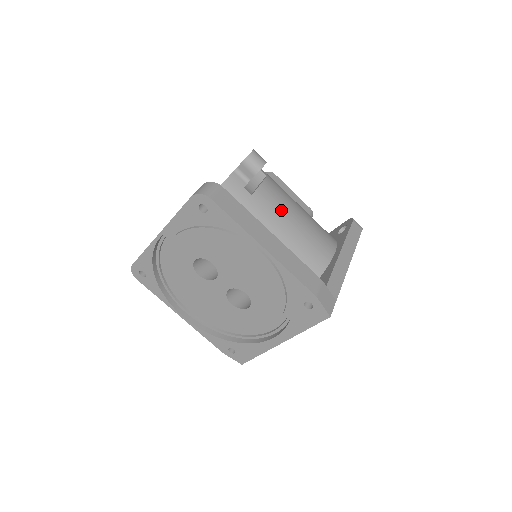
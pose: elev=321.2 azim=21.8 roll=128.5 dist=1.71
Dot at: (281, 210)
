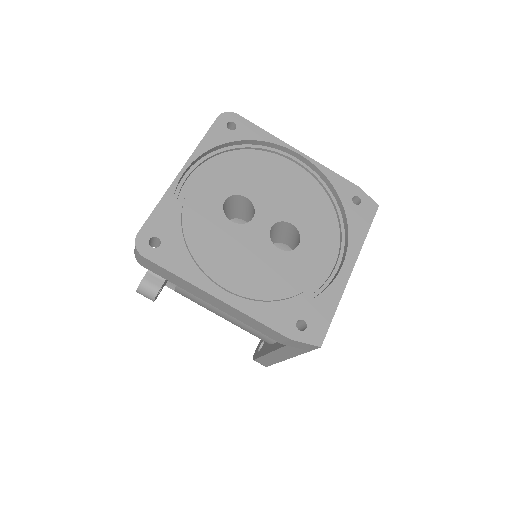
Dot at: occluded
